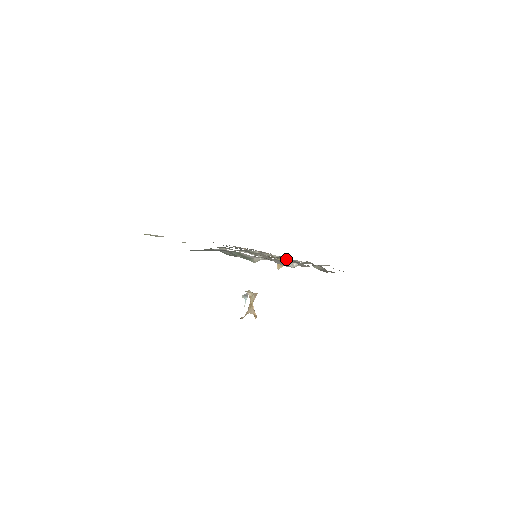
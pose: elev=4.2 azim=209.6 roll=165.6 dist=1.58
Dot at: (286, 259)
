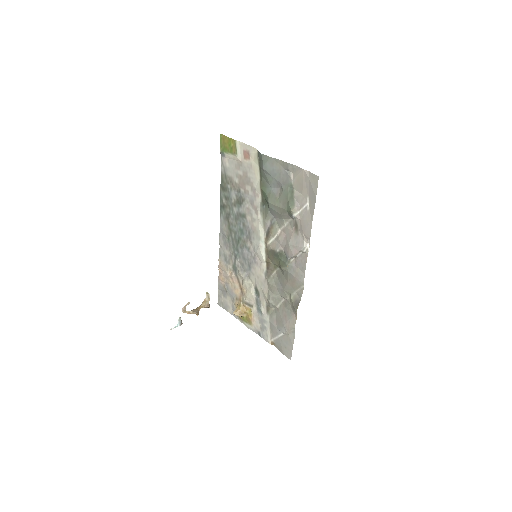
Dot at: (271, 280)
